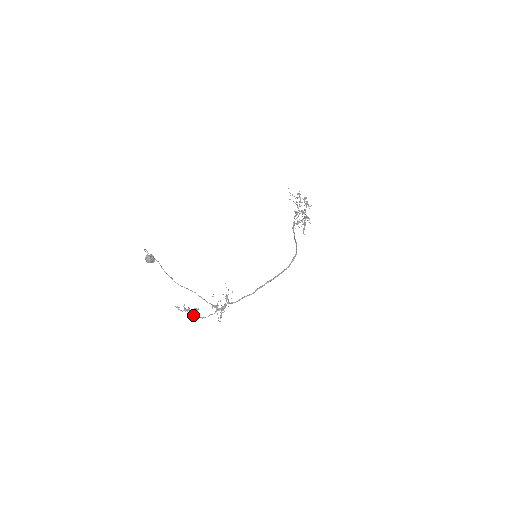
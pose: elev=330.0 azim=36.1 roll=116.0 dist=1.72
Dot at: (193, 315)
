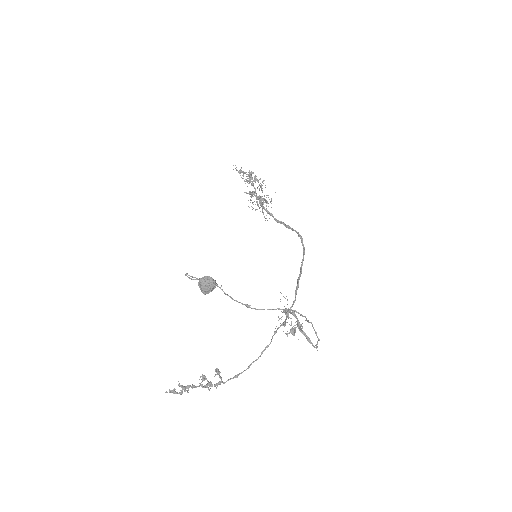
Dot at: (212, 384)
